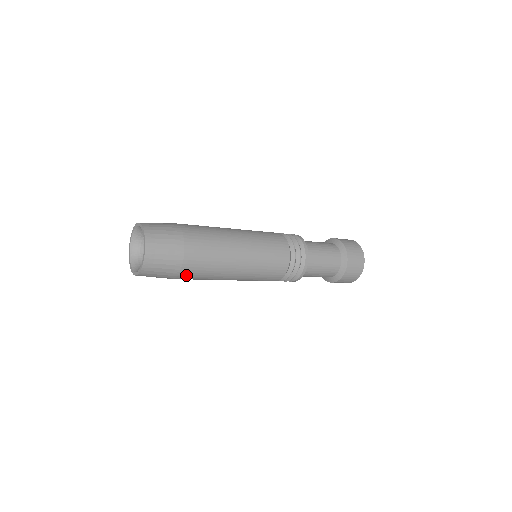
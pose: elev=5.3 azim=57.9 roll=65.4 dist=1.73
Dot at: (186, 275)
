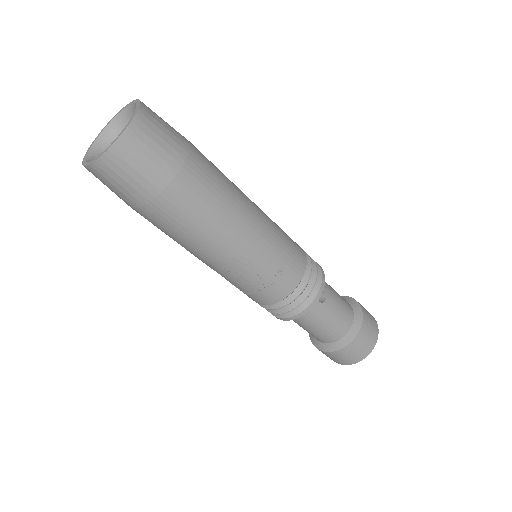
Dot at: (198, 161)
